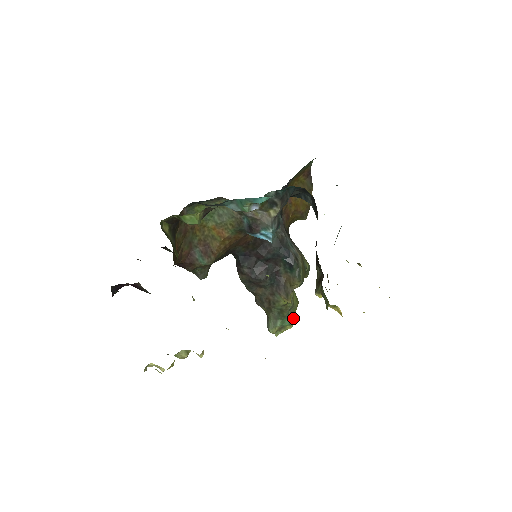
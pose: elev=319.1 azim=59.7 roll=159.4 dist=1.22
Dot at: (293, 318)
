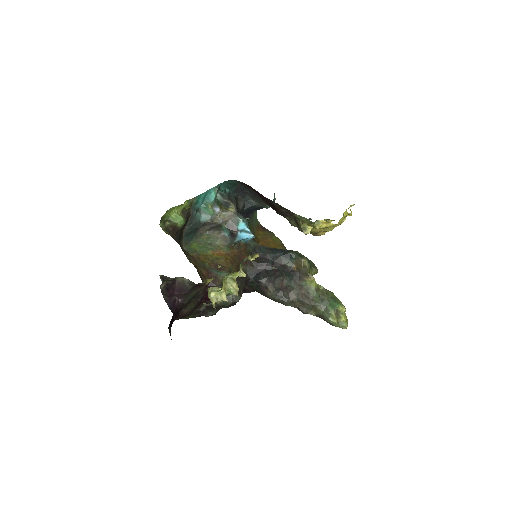
Dot at: (338, 301)
